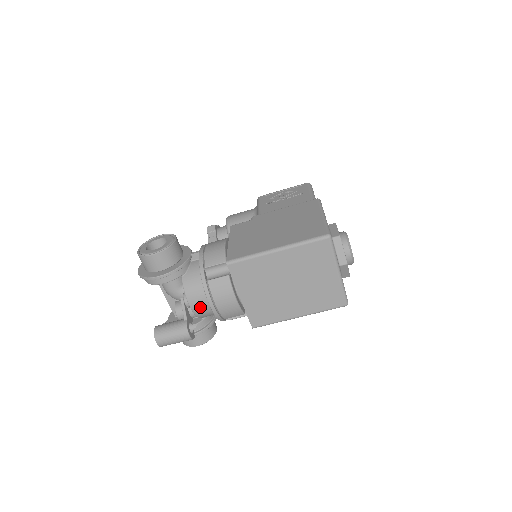
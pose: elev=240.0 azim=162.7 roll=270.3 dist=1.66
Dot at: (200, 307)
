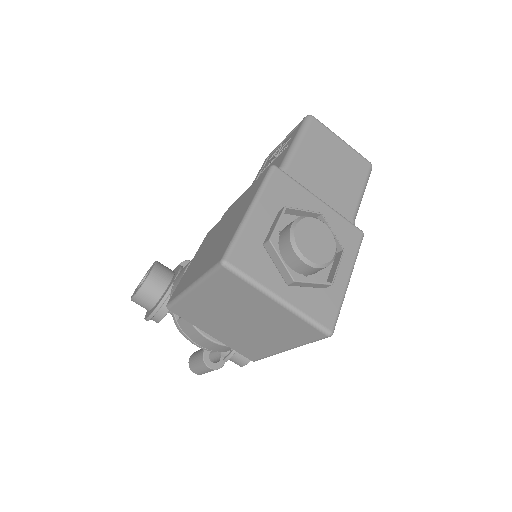
Dot at: occluded
